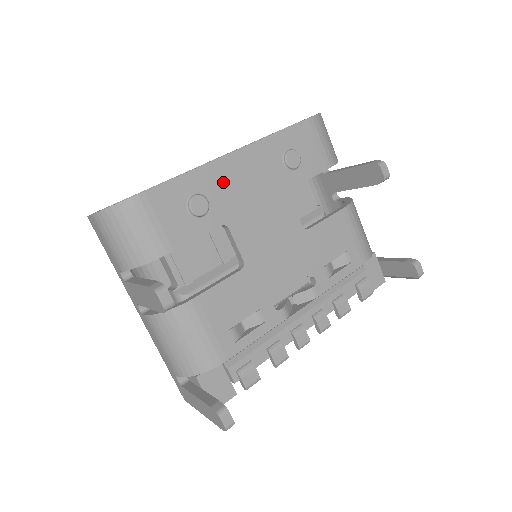
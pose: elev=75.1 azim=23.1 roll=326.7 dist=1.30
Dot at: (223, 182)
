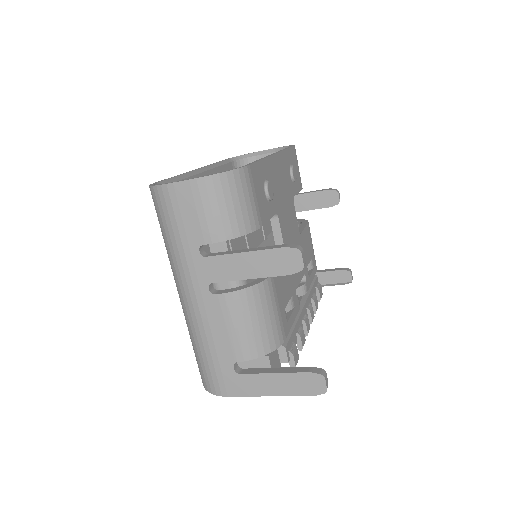
Dot at: (274, 176)
